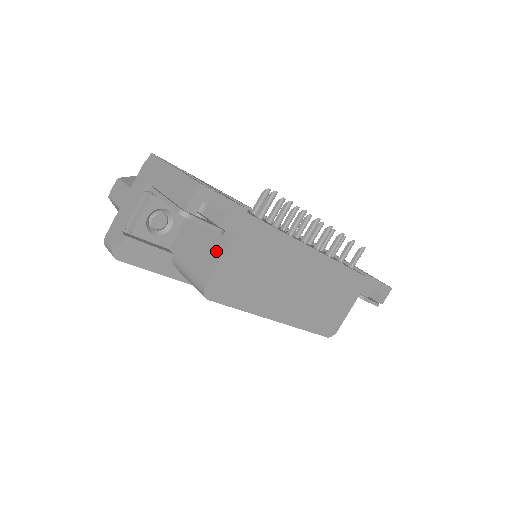
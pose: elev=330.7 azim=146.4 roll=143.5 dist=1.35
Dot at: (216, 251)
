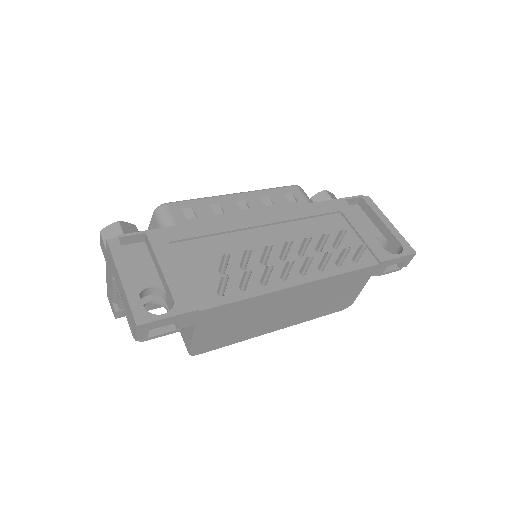
Dot at: (188, 328)
